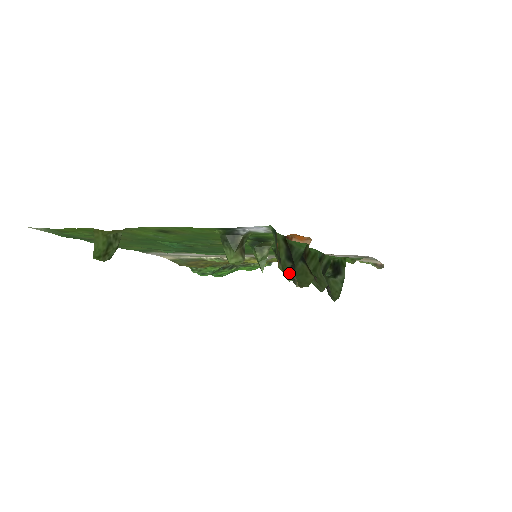
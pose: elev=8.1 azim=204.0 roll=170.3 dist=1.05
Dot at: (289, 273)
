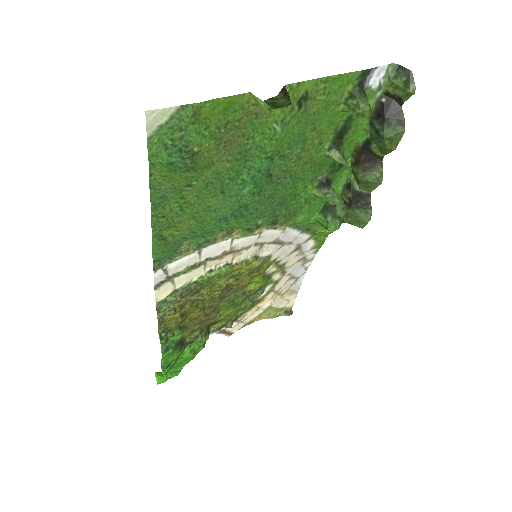
Dot at: (391, 128)
